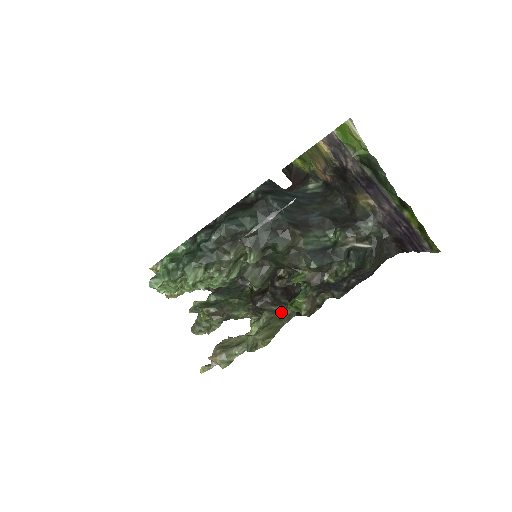
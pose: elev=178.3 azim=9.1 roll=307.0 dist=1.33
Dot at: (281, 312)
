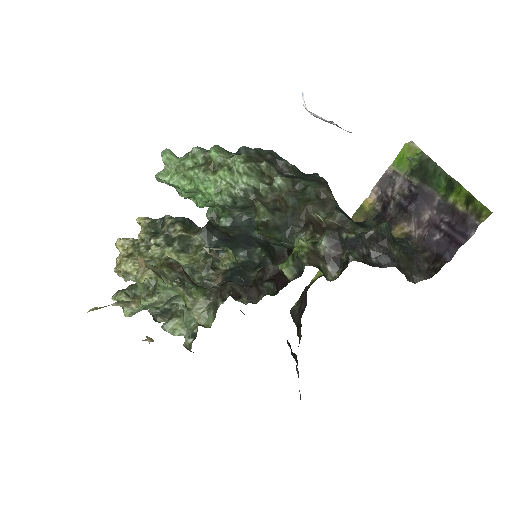
Dot at: occluded
